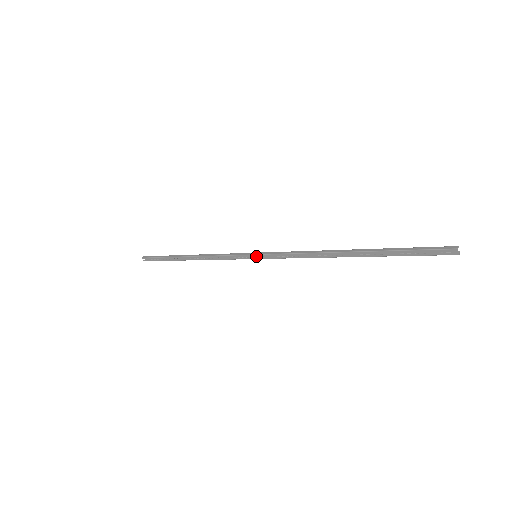
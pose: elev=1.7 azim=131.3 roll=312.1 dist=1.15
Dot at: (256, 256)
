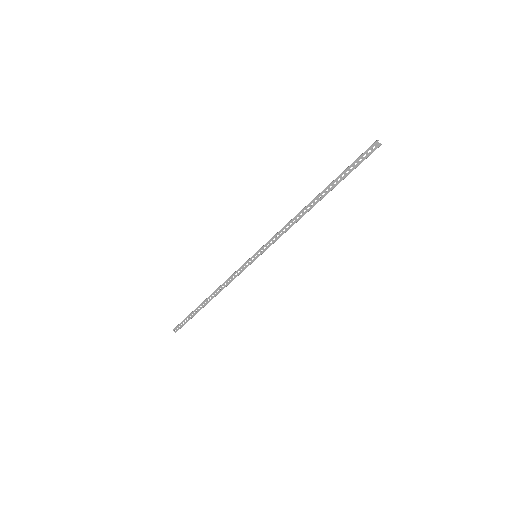
Dot at: (256, 257)
